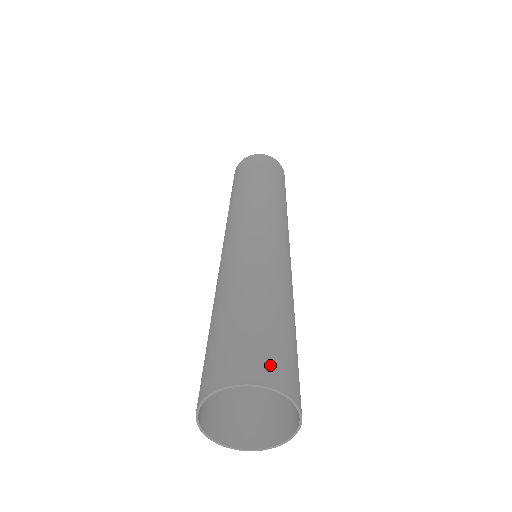
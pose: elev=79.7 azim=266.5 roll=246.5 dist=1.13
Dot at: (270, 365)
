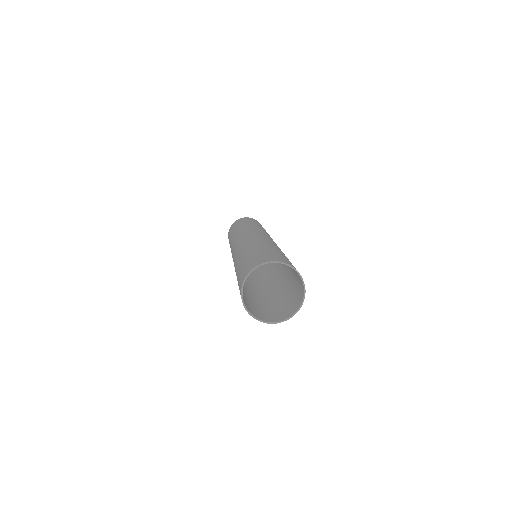
Dot at: (280, 259)
